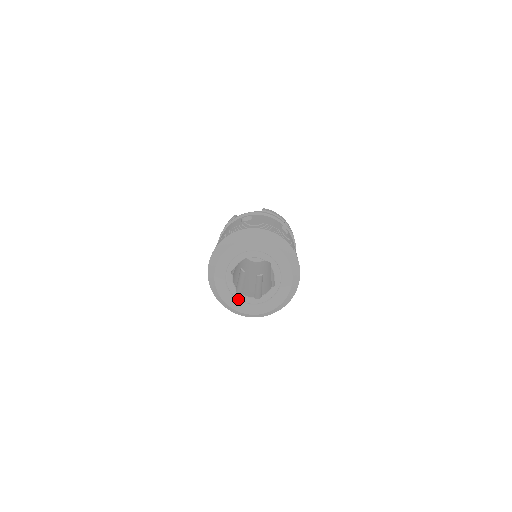
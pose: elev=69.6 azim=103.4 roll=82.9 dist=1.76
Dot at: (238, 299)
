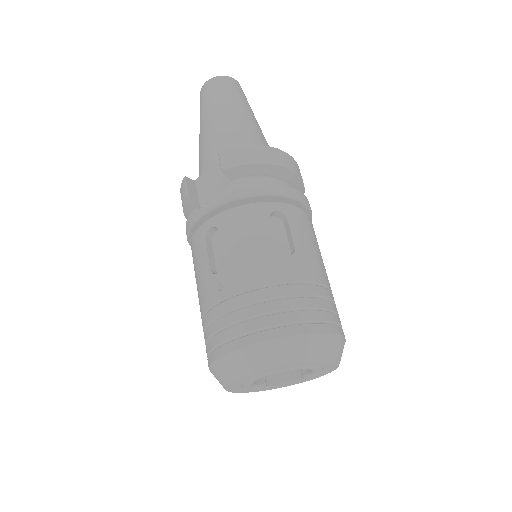
Dot at: (275, 385)
